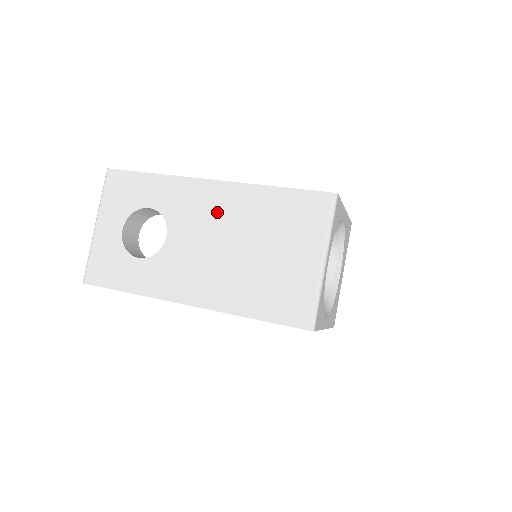
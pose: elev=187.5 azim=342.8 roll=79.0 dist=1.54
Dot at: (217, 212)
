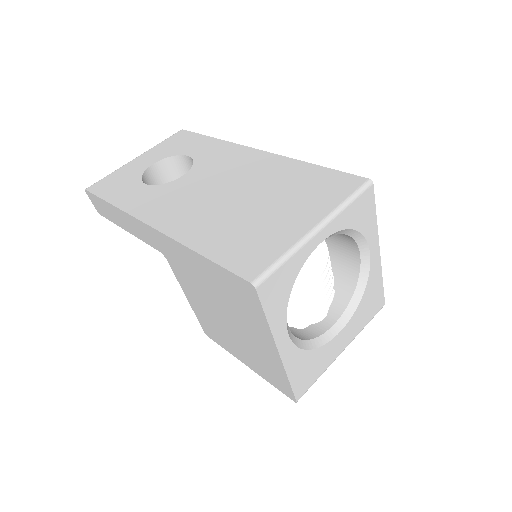
Dot at: (242, 169)
